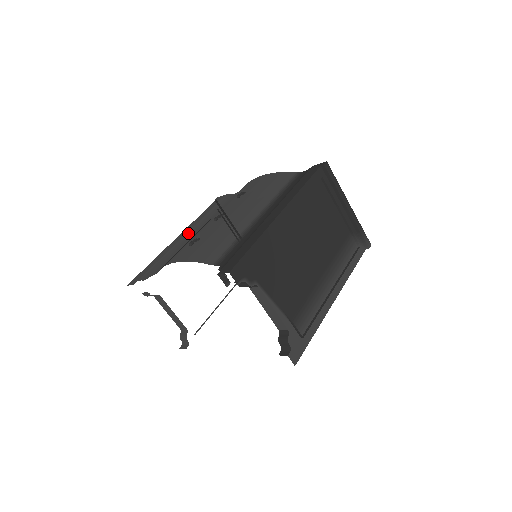
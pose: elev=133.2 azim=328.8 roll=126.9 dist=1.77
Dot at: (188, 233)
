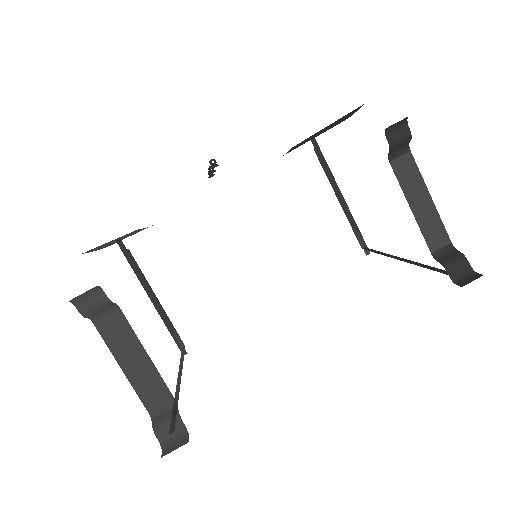
Dot at: occluded
